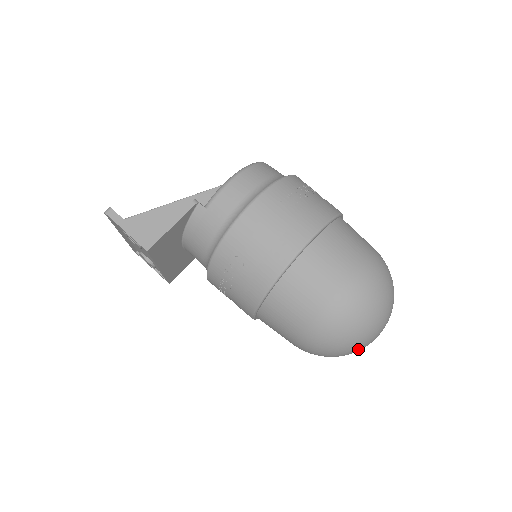
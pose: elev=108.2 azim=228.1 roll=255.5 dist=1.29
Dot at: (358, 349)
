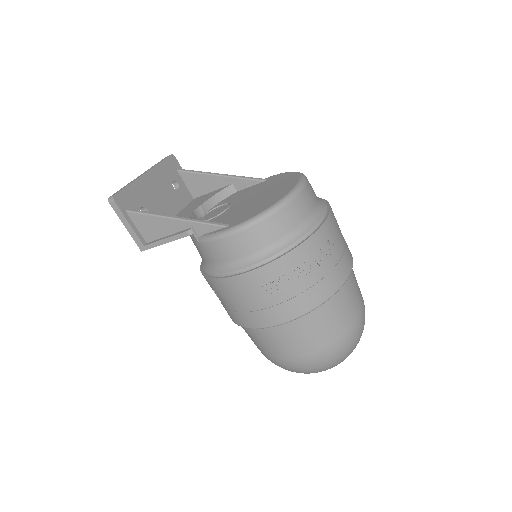
Dot at: occluded
